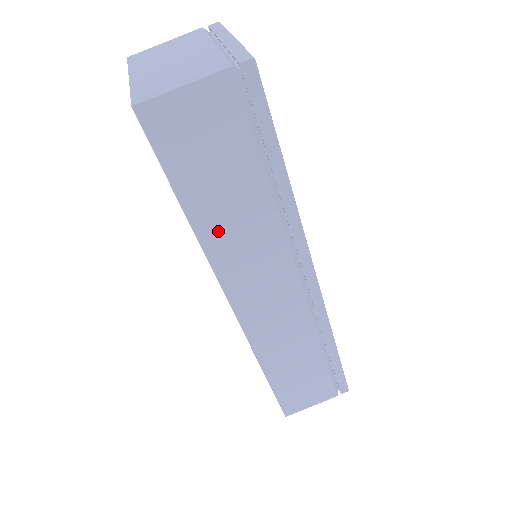
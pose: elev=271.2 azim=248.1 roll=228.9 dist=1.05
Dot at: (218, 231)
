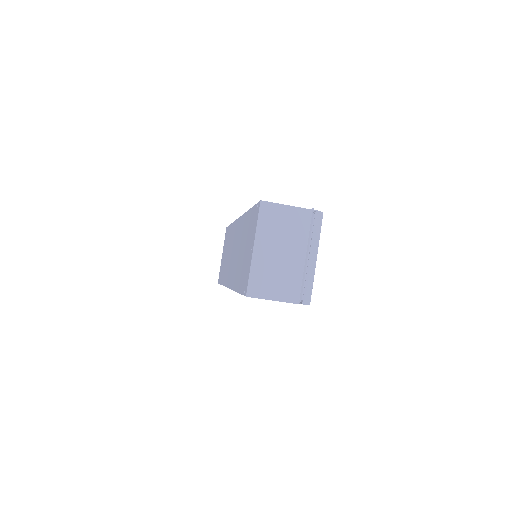
Dot at: occluded
